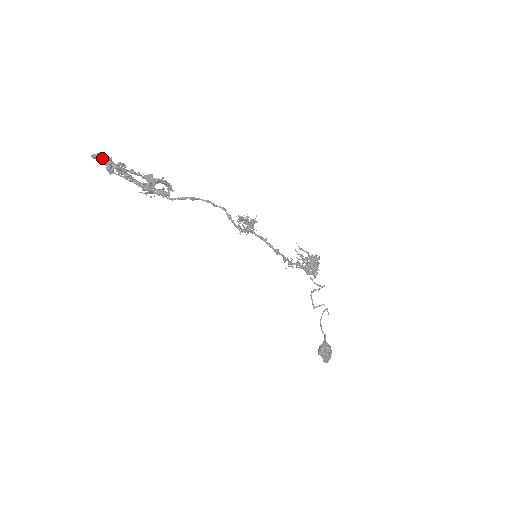
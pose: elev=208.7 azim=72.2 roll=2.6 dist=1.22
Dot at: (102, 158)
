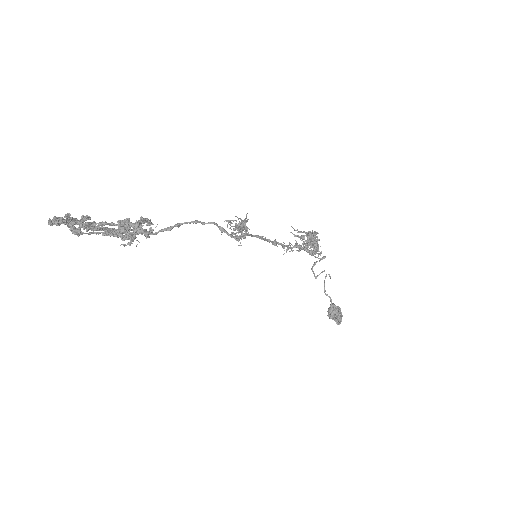
Dot at: (61, 221)
